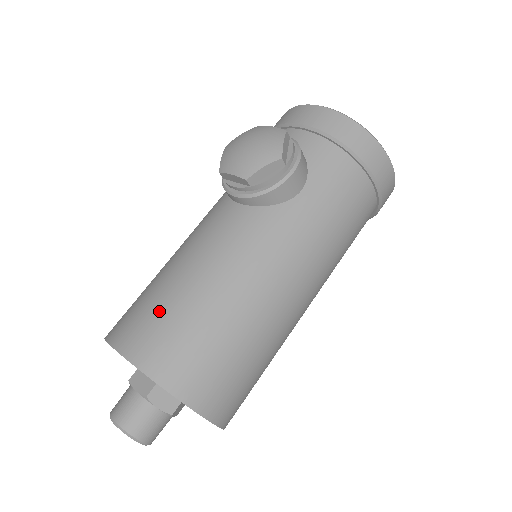
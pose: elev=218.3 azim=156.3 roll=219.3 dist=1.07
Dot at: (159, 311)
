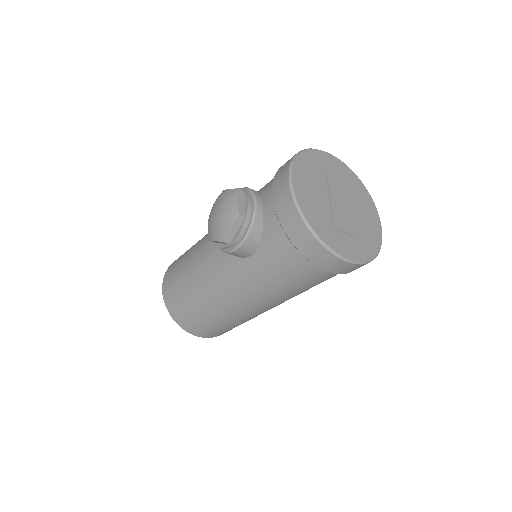
Dot at: (177, 278)
